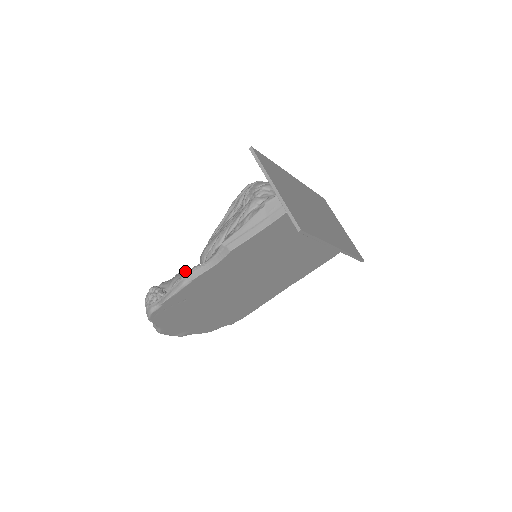
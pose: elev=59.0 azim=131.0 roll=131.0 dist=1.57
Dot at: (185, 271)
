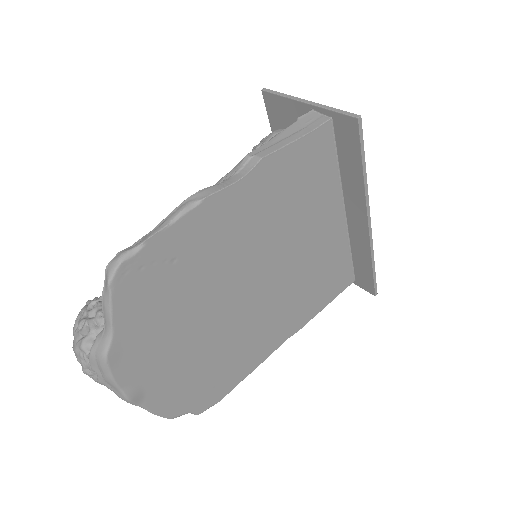
Dot at: occluded
